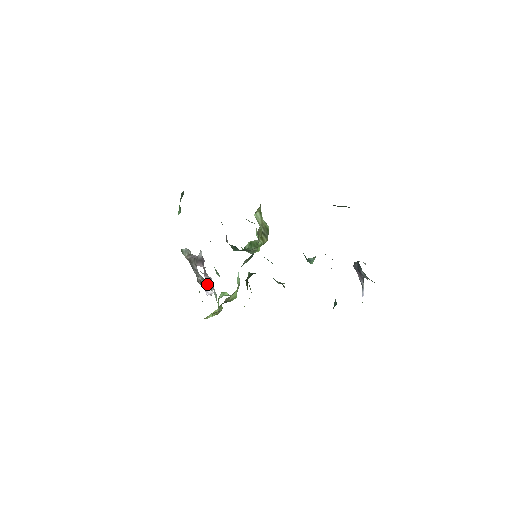
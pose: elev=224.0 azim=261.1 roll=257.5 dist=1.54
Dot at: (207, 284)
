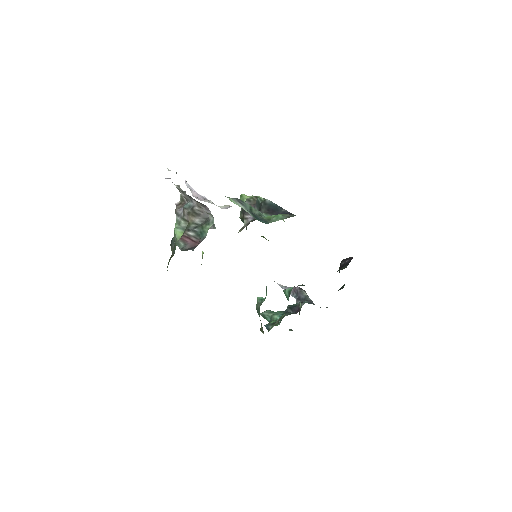
Dot at: occluded
